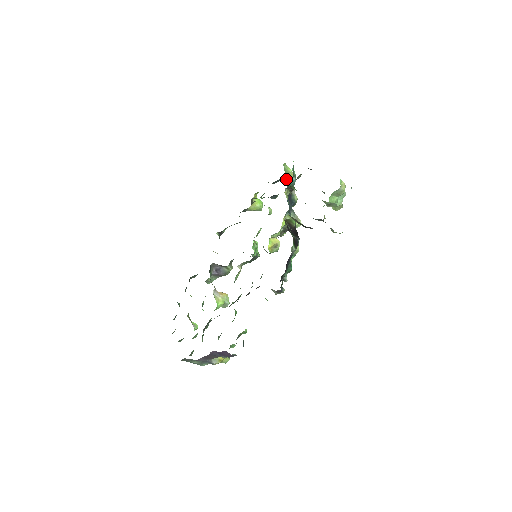
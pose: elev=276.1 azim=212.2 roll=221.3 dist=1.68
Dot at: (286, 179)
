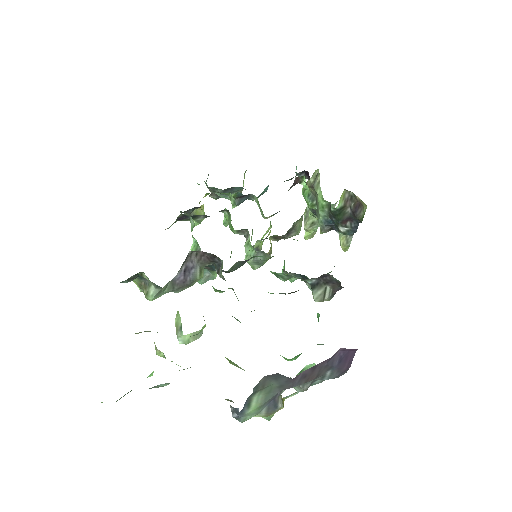
Dot at: occluded
